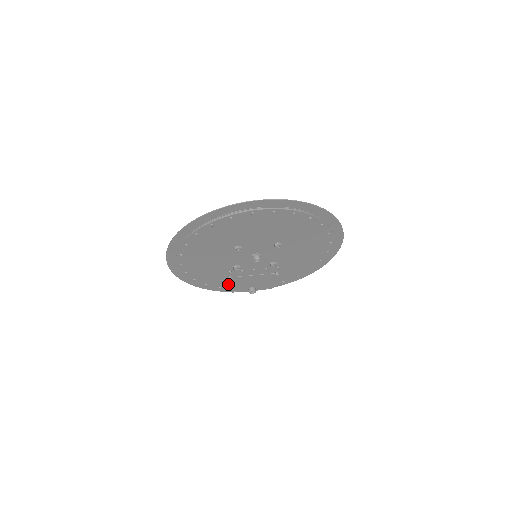
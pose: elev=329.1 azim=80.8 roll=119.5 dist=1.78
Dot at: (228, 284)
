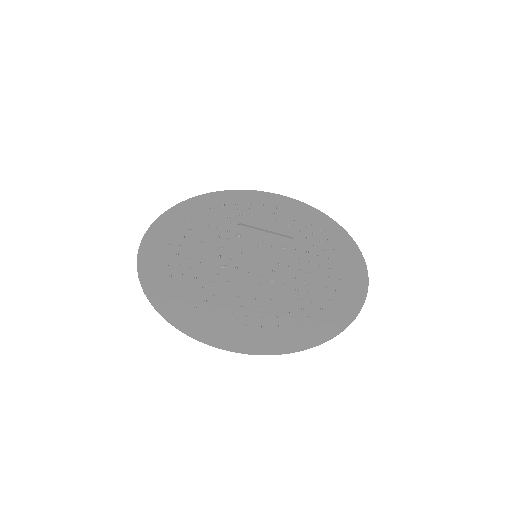
Dot at: (244, 208)
